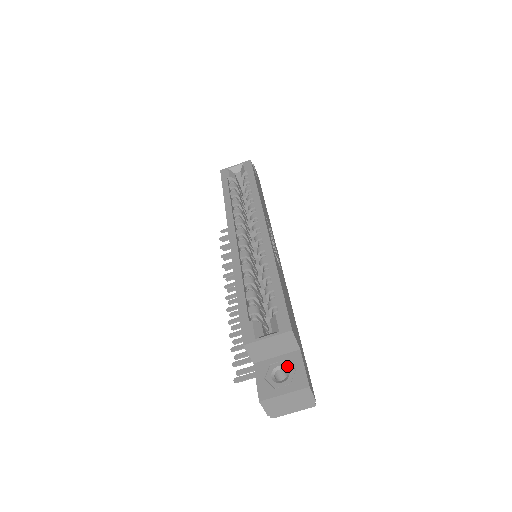
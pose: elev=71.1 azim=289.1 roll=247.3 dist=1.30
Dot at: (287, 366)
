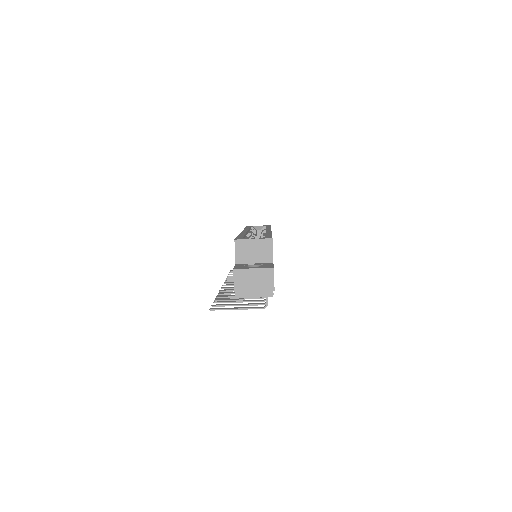
Dot at: (260, 265)
